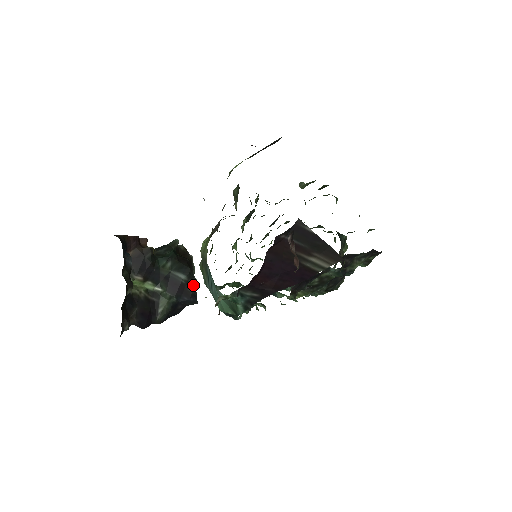
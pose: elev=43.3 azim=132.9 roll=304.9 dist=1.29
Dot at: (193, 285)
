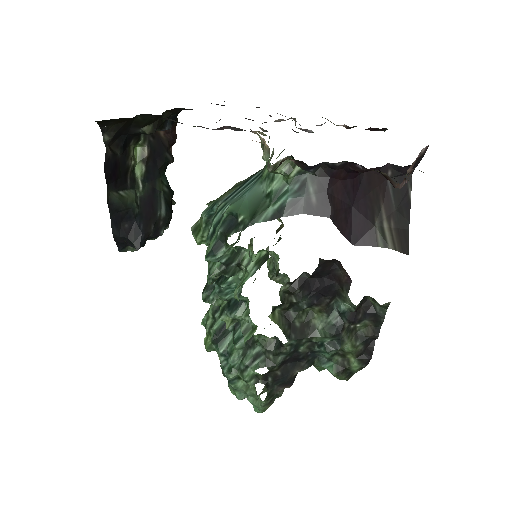
Dot at: (157, 231)
